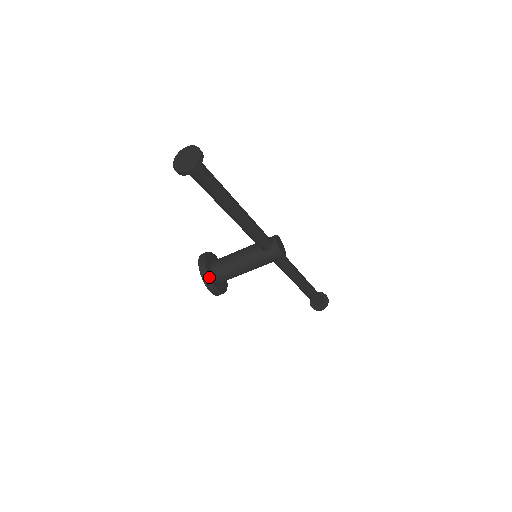
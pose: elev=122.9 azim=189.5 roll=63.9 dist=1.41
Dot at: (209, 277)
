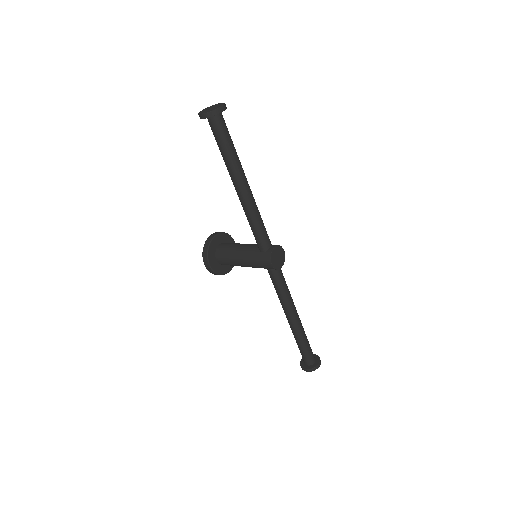
Dot at: (209, 247)
